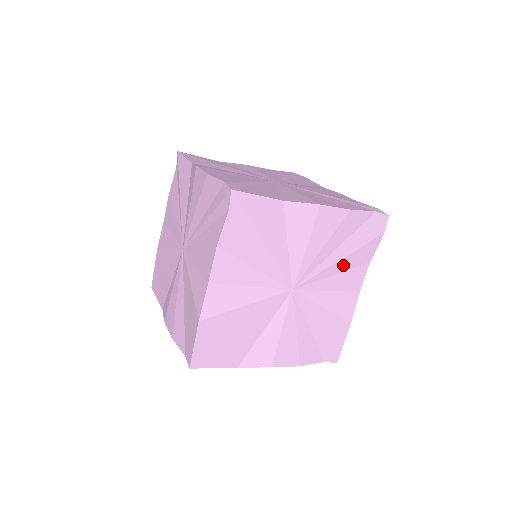
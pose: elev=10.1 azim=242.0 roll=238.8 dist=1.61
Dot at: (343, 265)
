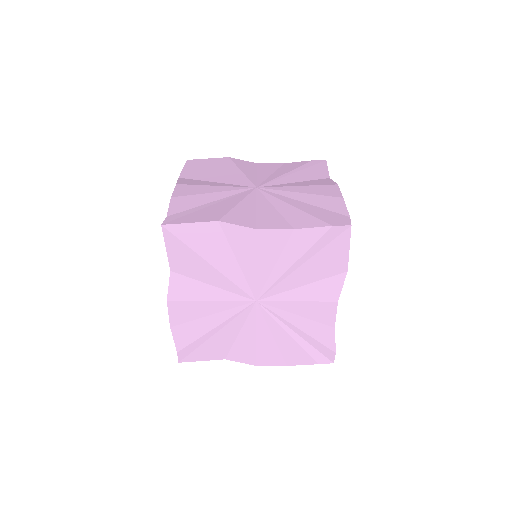
Dot at: occluded
